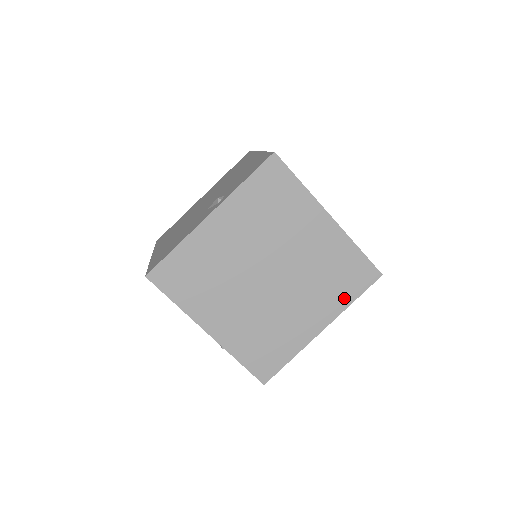
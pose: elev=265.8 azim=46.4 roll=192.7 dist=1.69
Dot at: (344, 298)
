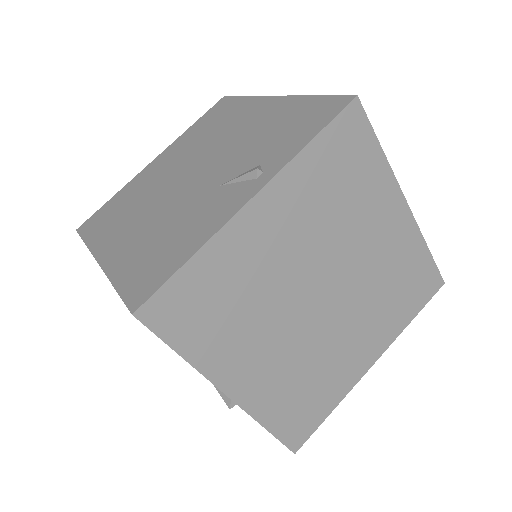
Dot at: (402, 318)
